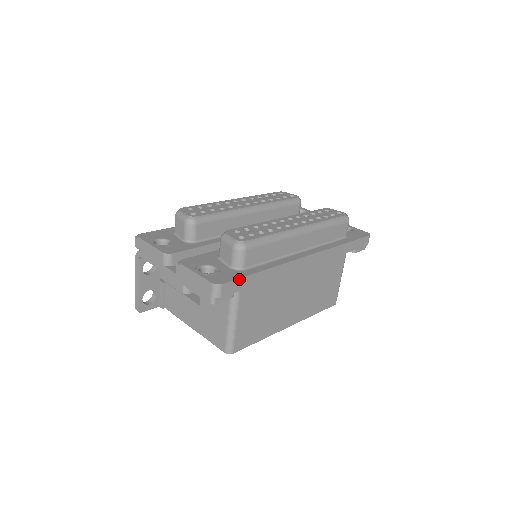
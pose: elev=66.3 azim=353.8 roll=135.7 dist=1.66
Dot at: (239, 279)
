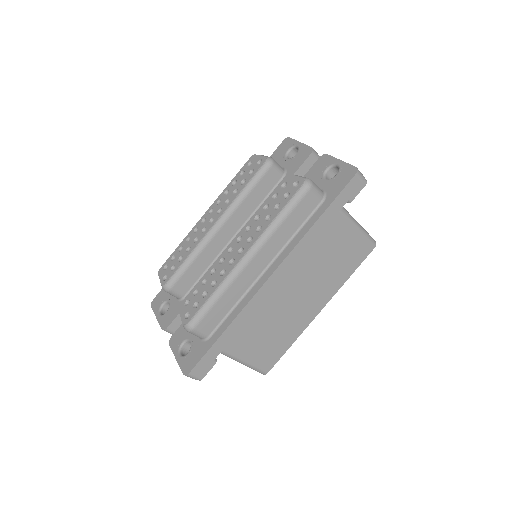
Dot at: (203, 357)
